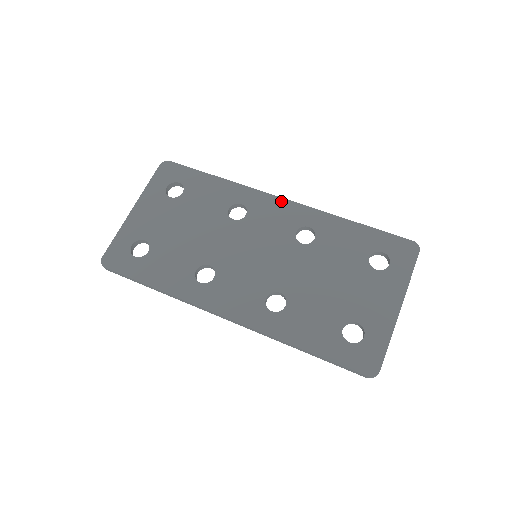
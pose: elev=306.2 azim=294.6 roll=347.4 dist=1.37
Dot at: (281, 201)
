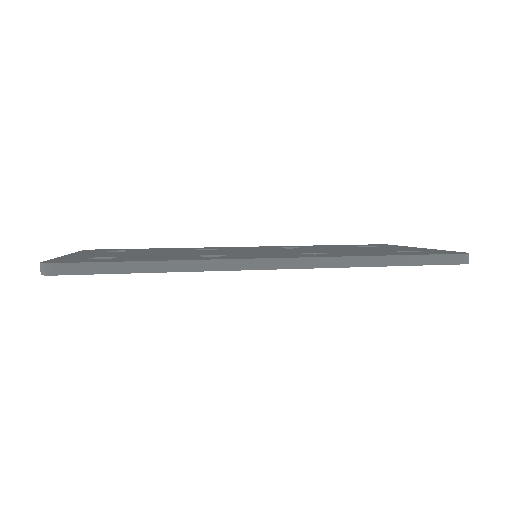
Dot at: occluded
